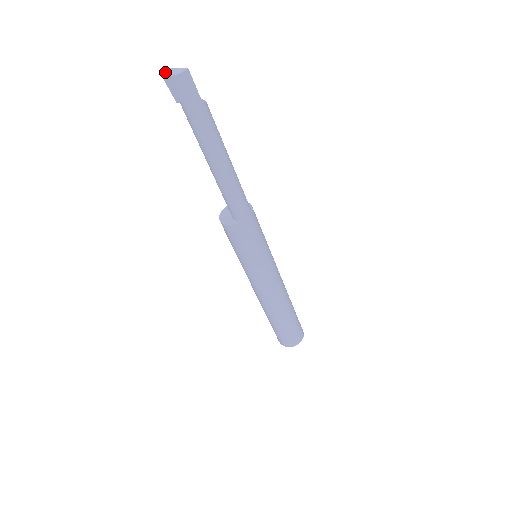
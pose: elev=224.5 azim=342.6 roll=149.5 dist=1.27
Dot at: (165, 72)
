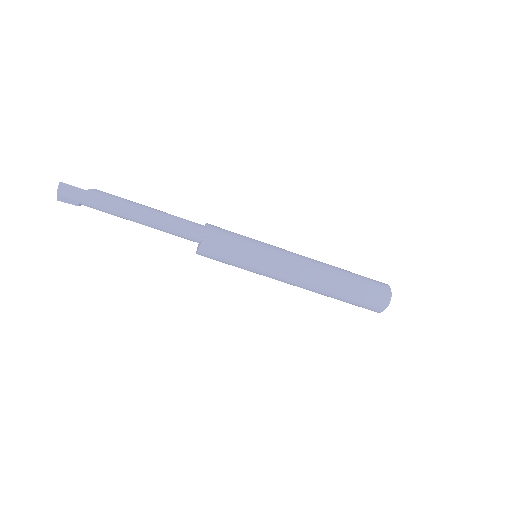
Dot at: (58, 197)
